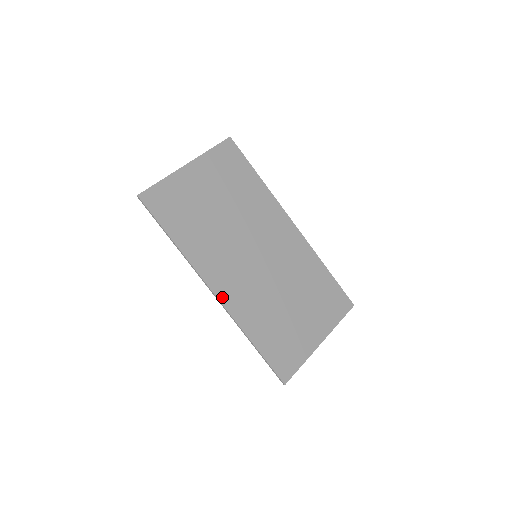
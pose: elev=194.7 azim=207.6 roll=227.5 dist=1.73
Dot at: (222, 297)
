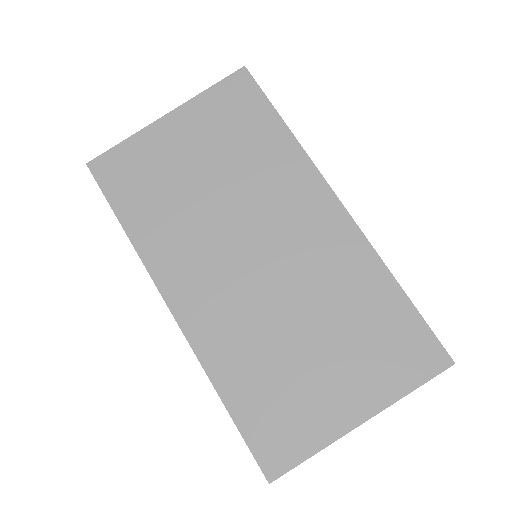
Dot at: (183, 317)
